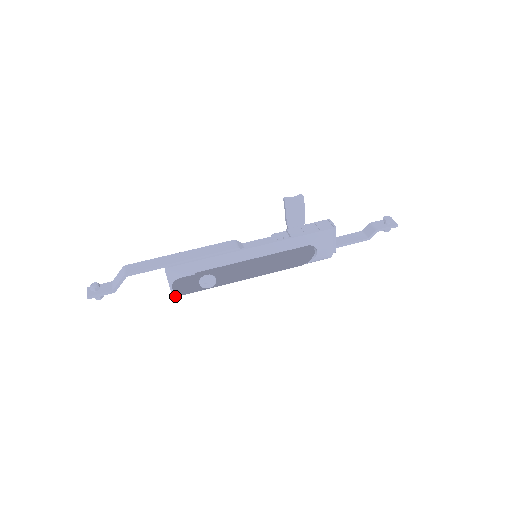
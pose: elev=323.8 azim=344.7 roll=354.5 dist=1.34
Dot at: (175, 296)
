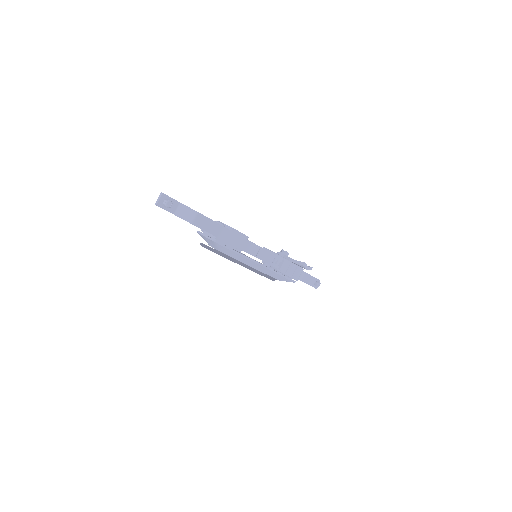
Dot at: (198, 232)
